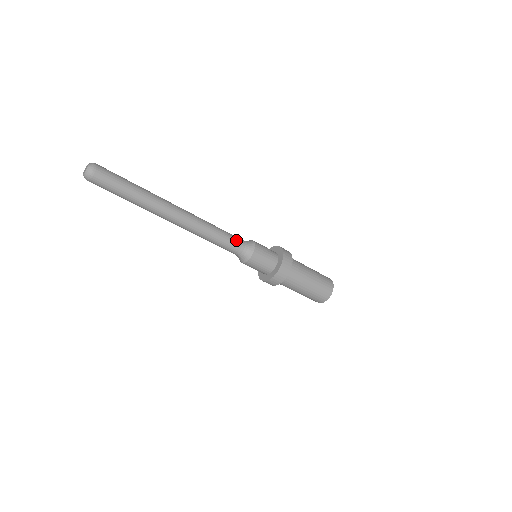
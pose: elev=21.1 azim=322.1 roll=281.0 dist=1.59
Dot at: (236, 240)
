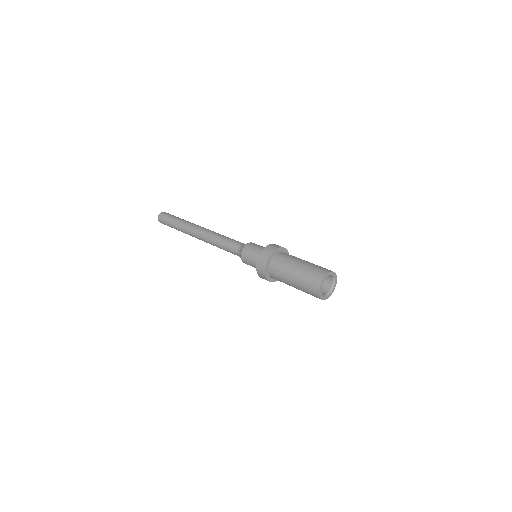
Dot at: (237, 242)
